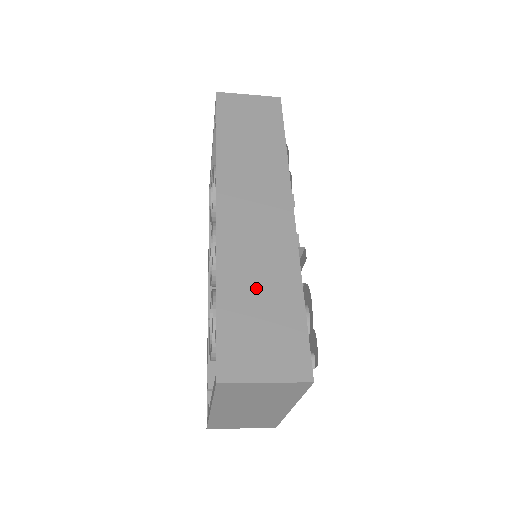
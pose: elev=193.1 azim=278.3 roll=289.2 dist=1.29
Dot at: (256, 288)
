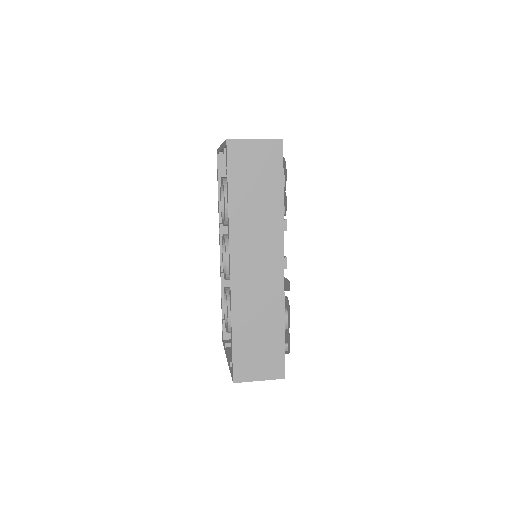
Dot at: (256, 326)
